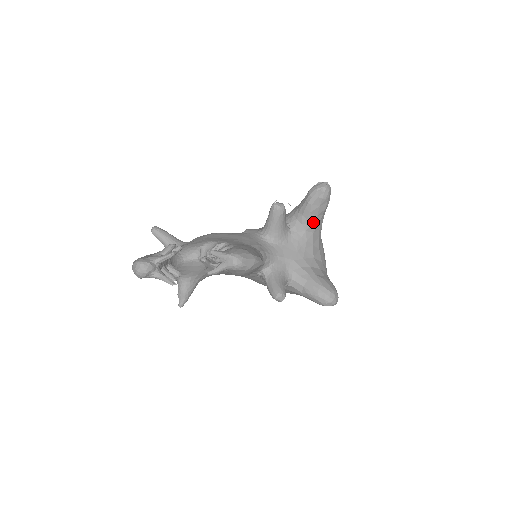
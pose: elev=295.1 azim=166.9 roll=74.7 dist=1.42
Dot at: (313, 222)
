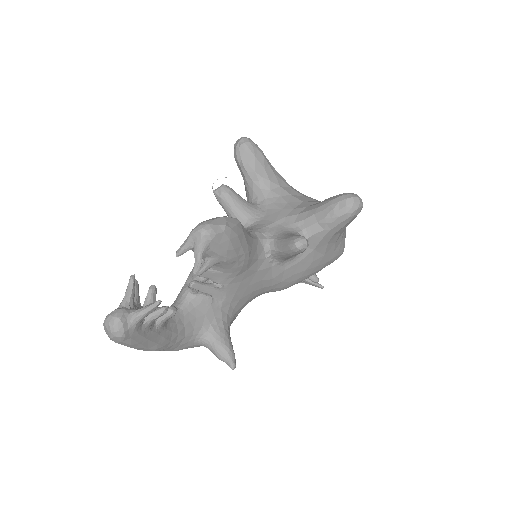
Dot at: (268, 177)
